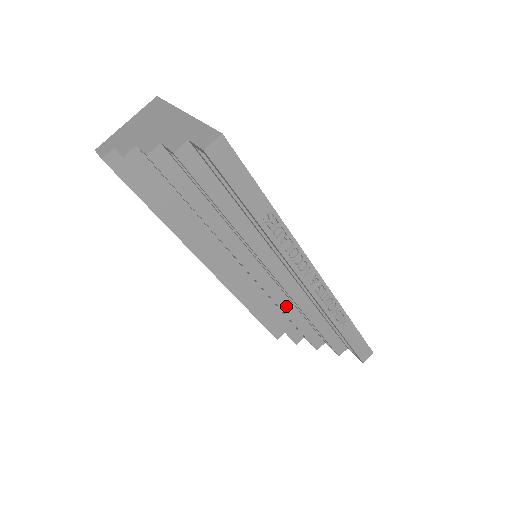
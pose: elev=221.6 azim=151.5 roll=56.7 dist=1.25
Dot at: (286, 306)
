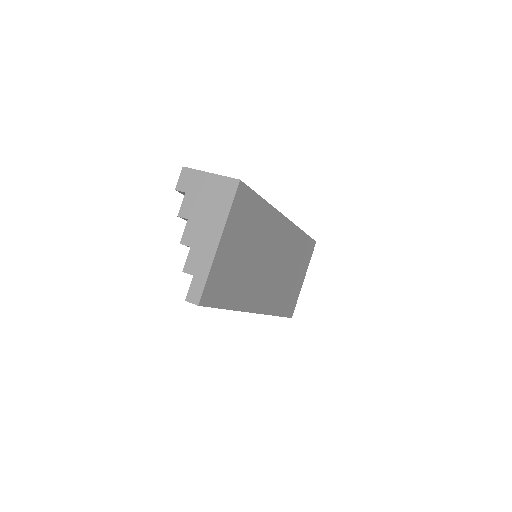
Dot at: occluded
